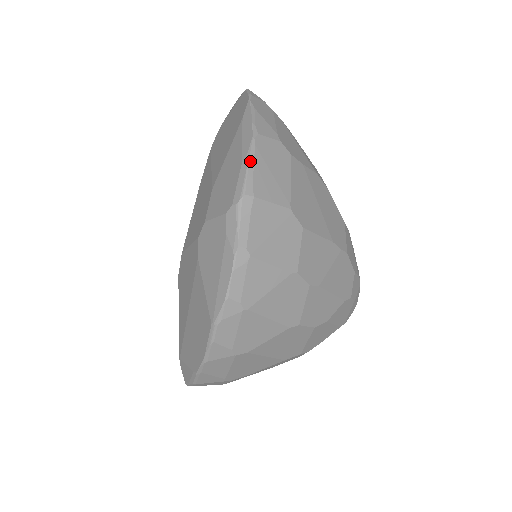
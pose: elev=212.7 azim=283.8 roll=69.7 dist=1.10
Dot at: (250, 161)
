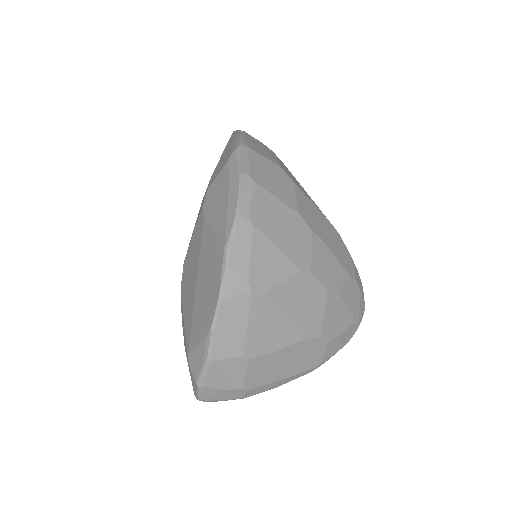
Dot at: (241, 136)
